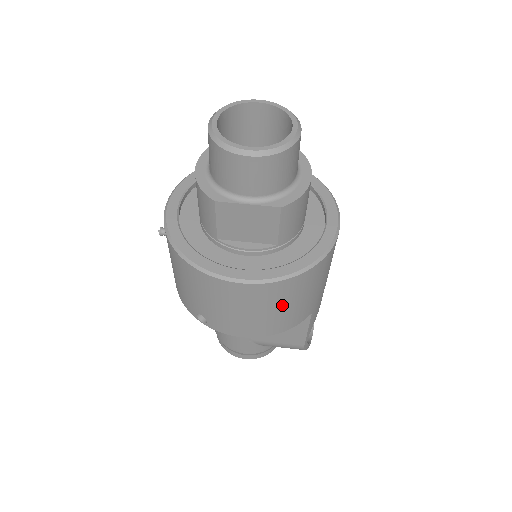
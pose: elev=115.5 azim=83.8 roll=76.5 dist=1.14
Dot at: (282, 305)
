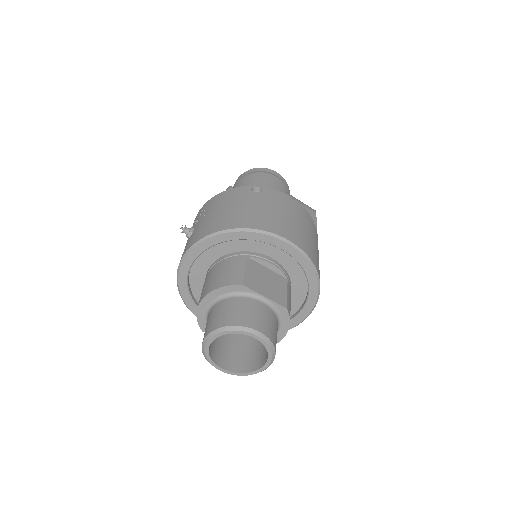
Dot at: occluded
